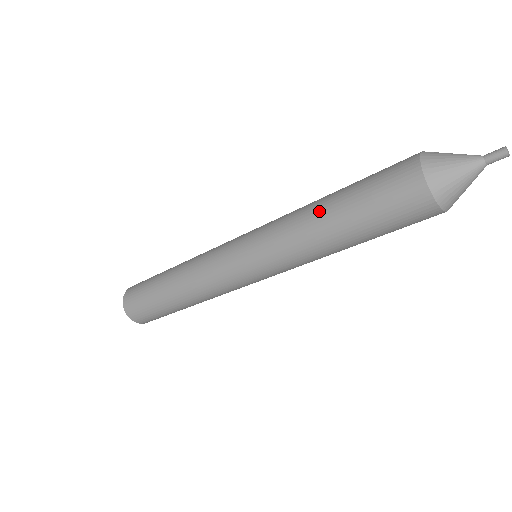
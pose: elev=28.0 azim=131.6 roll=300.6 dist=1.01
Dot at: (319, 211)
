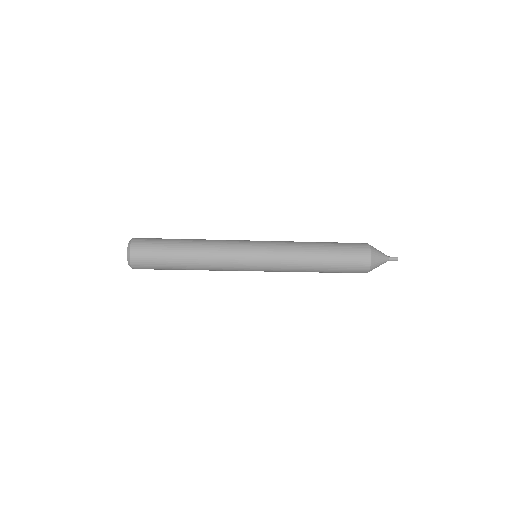
Dot at: (316, 257)
